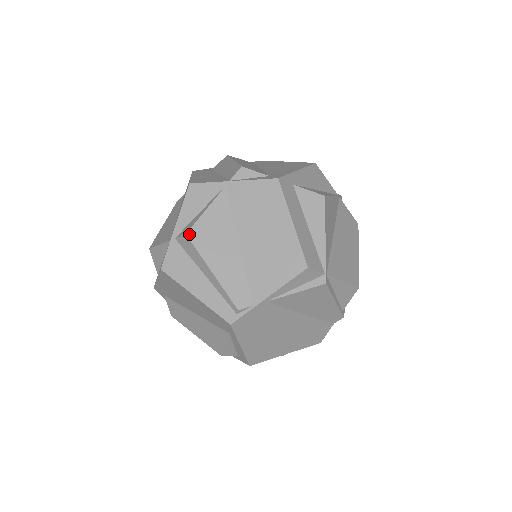
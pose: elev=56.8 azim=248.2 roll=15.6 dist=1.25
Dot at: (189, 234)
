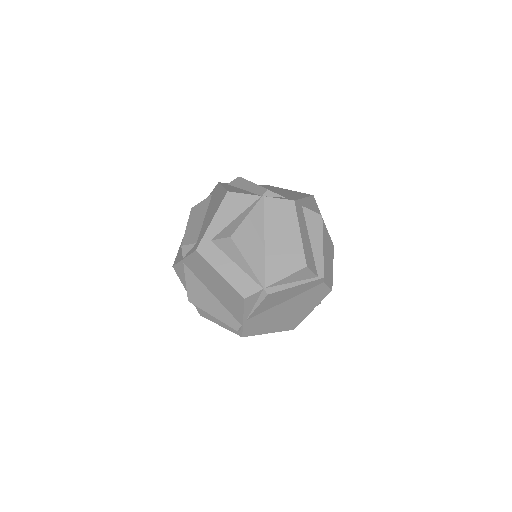
Dot at: (189, 300)
